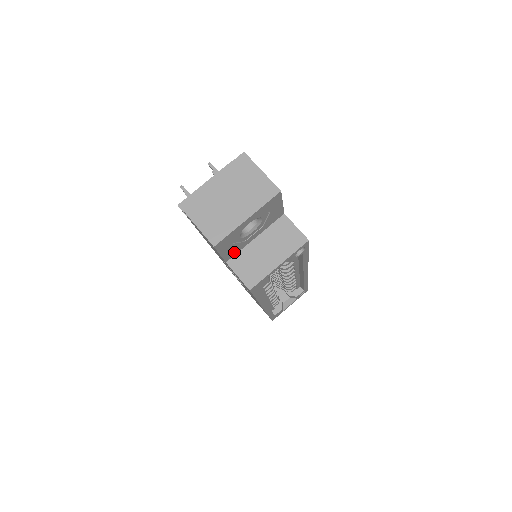
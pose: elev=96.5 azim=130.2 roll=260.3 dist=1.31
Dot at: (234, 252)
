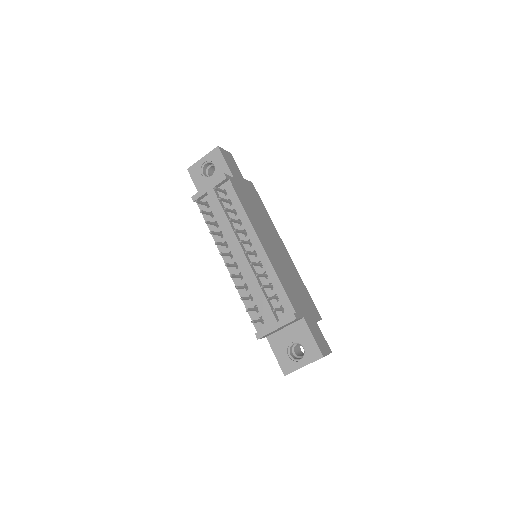
Dot at: occluded
